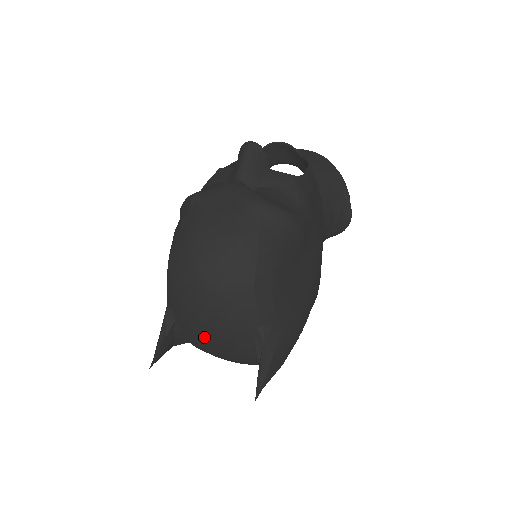
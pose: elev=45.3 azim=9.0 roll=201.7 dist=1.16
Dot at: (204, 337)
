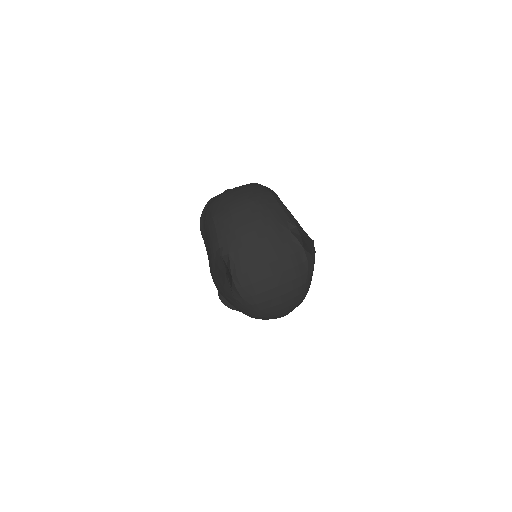
Dot at: (256, 247)
